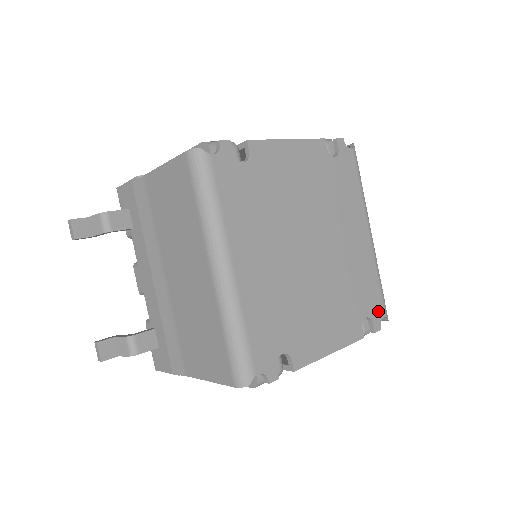
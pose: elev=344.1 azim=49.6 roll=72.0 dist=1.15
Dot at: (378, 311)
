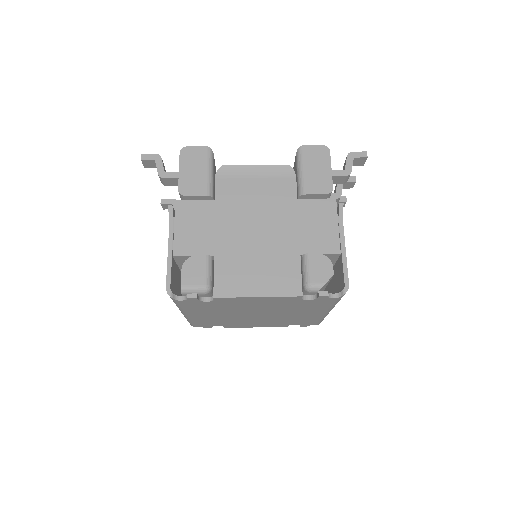
Dot at: (309, 324)
